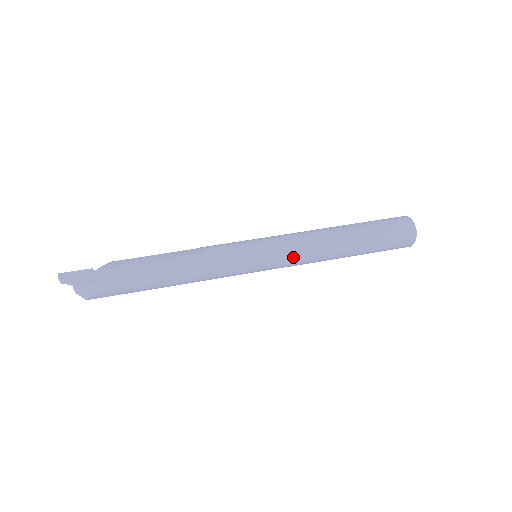
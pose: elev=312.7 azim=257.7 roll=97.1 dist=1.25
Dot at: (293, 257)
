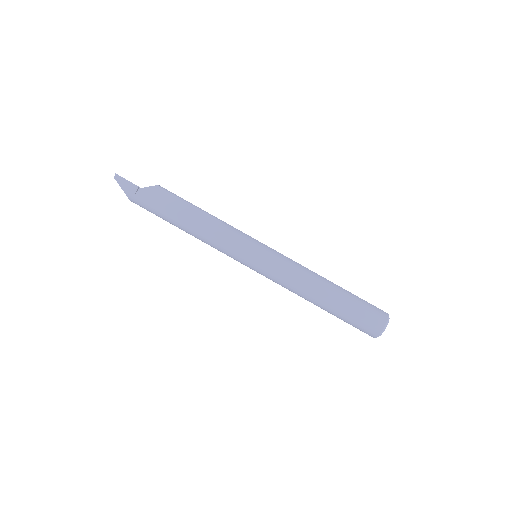
Dot at: (276, 281)
